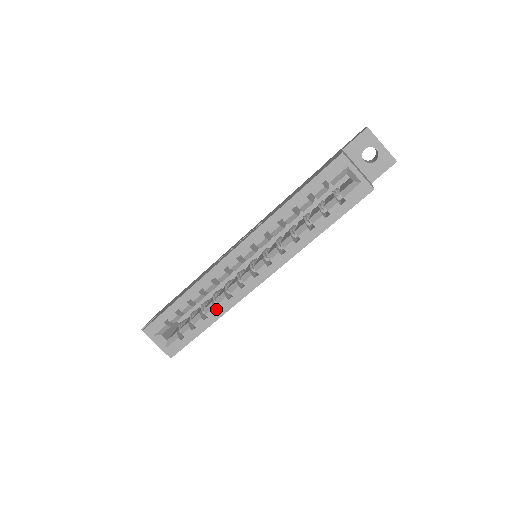
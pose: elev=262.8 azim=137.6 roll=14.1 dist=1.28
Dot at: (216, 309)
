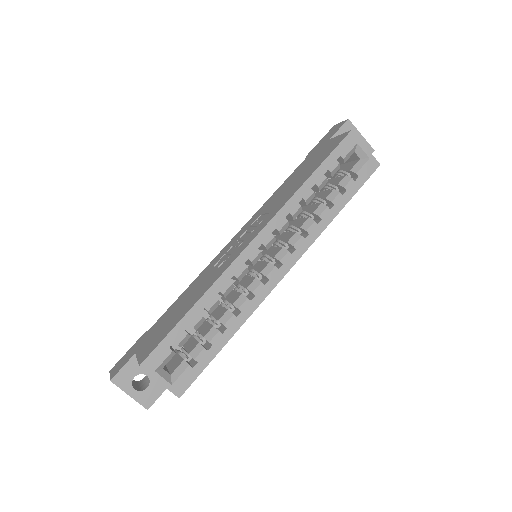
Dot at: (235, 316)
